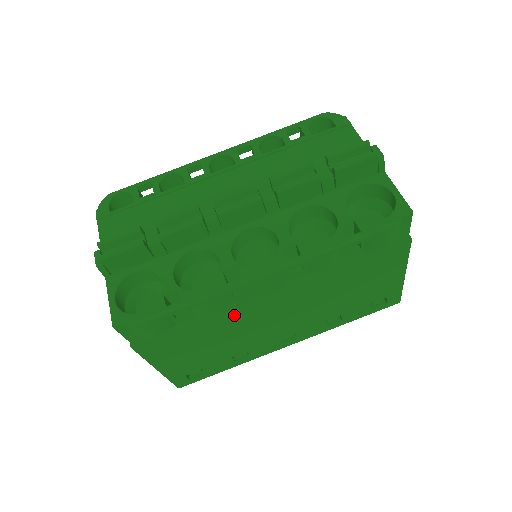
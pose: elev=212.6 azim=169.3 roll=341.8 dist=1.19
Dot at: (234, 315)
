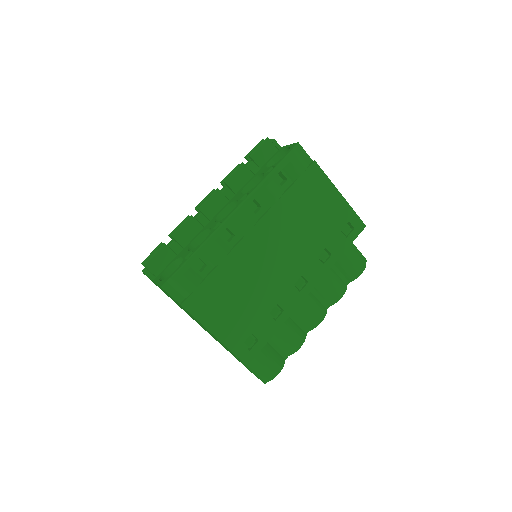
Dot at: (238, 258)
